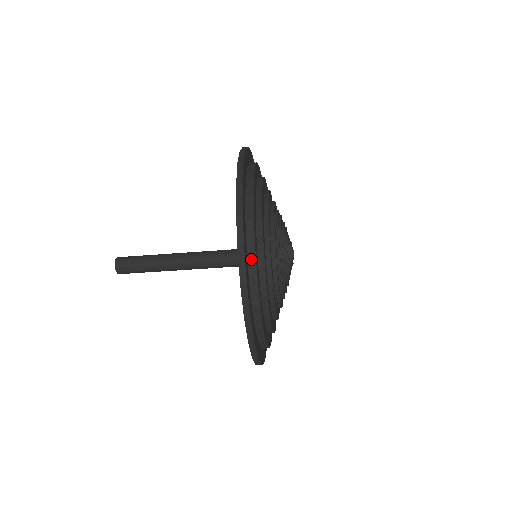
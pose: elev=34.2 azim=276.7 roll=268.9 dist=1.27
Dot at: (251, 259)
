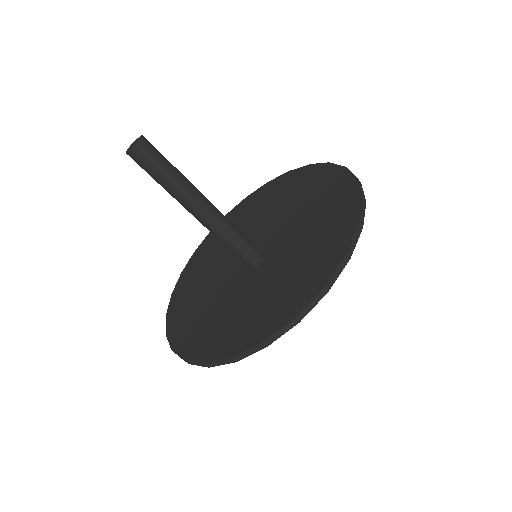
Dot at: occluded
